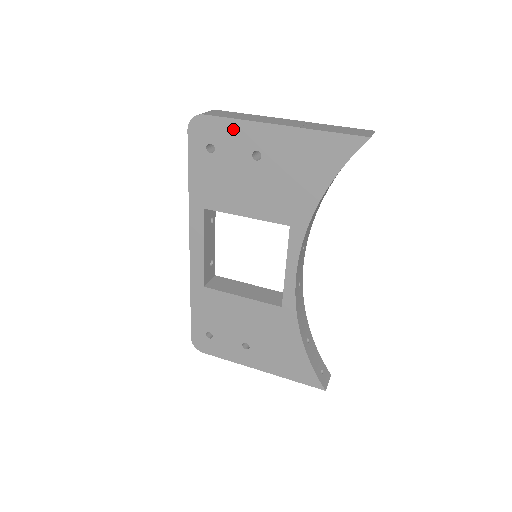
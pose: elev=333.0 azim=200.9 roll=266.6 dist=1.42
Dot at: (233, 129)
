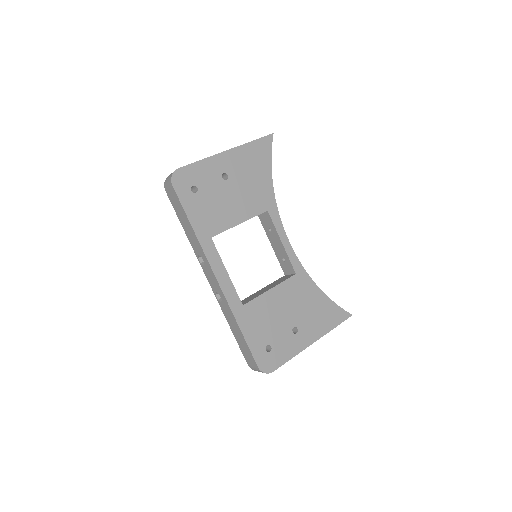
Dot at: (202, 168)
